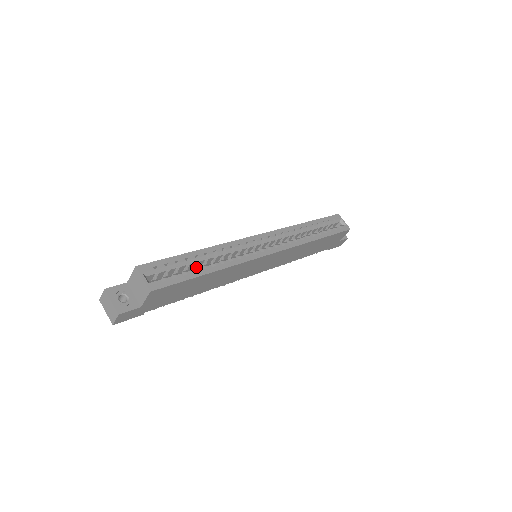
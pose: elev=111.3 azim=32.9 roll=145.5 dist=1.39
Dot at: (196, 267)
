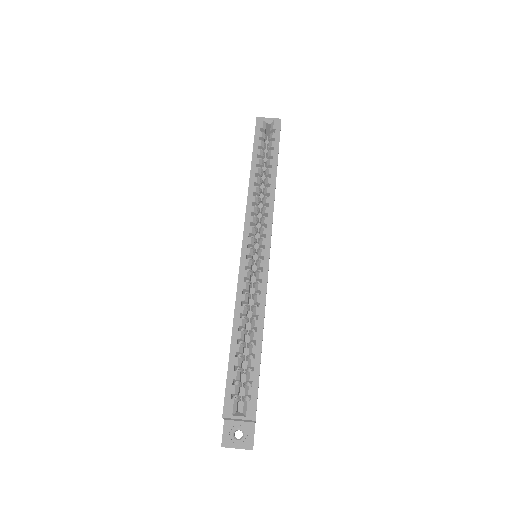
Dot at: (245, 344)
